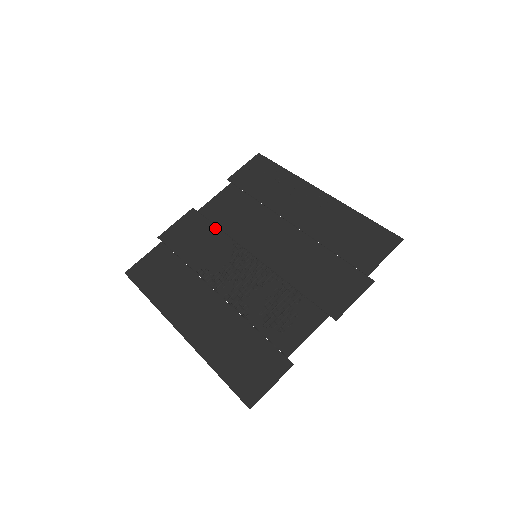
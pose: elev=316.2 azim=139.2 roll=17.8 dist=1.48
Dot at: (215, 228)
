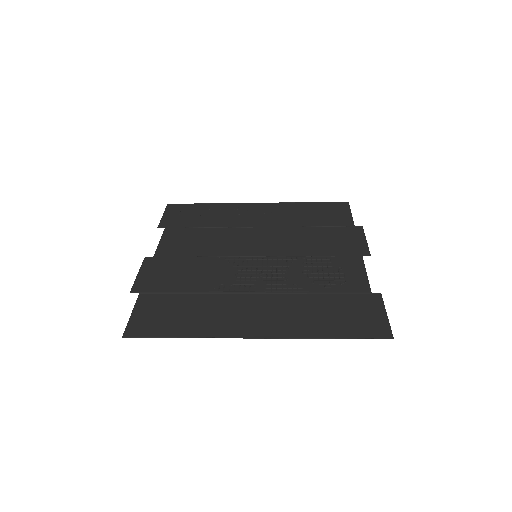
Dot at: (190, 258)
